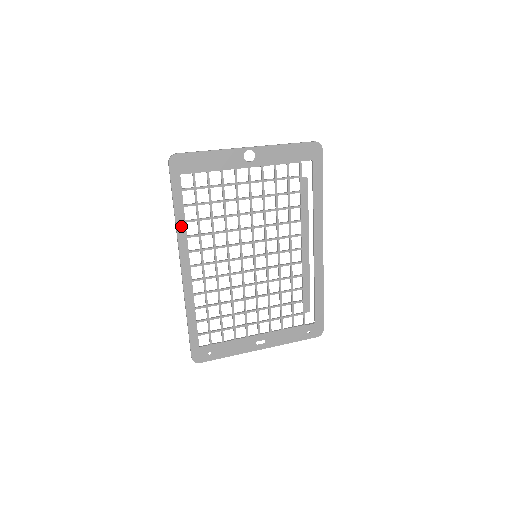
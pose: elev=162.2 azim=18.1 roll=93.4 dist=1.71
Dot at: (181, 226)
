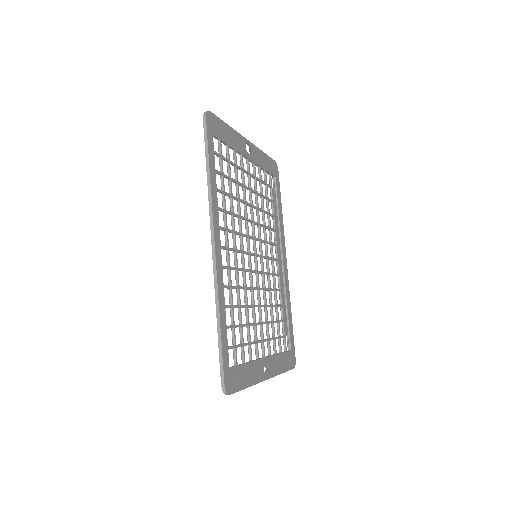
Dot at: (214, 192)
